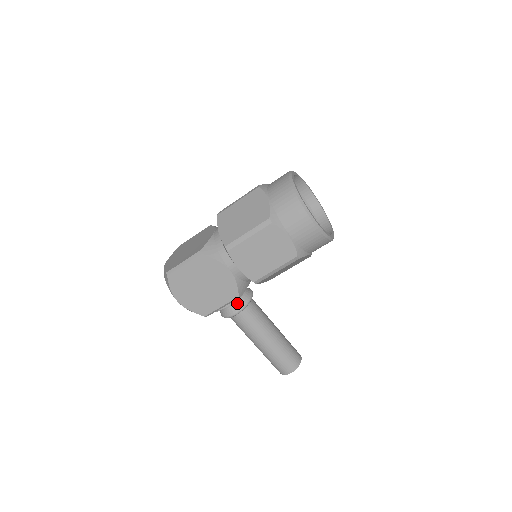
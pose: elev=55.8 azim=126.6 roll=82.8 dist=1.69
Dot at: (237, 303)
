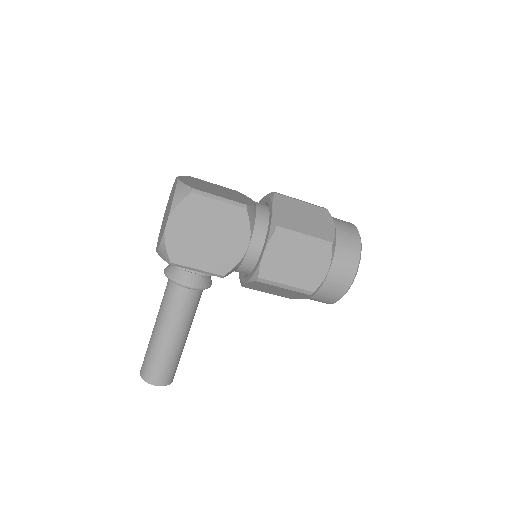
Dot at: (201, 279)
